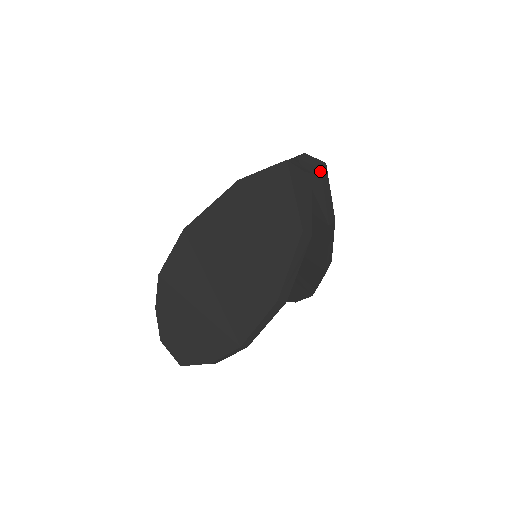
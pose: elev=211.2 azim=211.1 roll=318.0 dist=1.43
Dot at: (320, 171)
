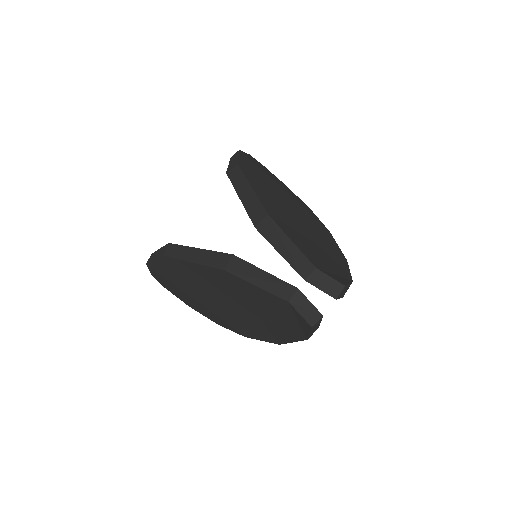
Dot at: occluded
